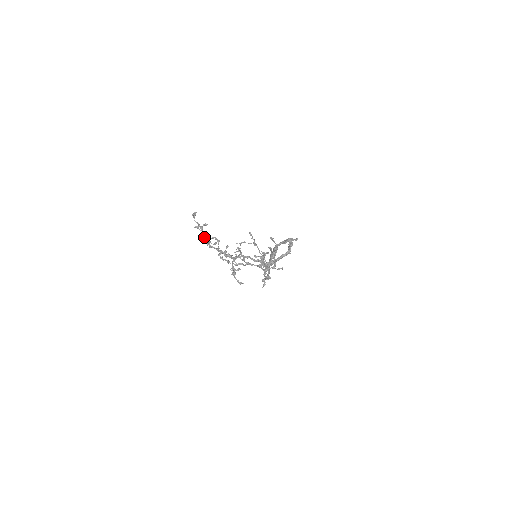
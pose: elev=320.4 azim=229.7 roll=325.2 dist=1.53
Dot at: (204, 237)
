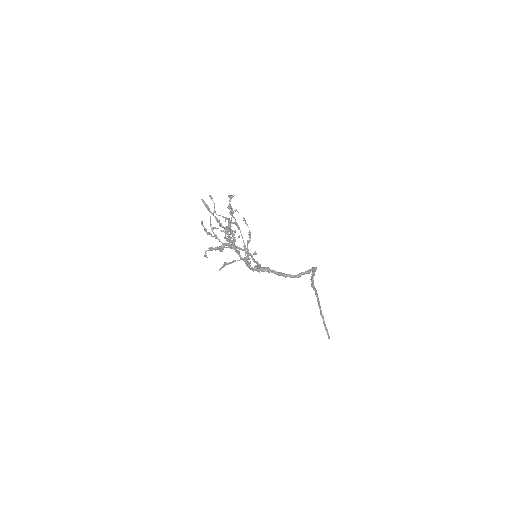
Dot at: occluded
